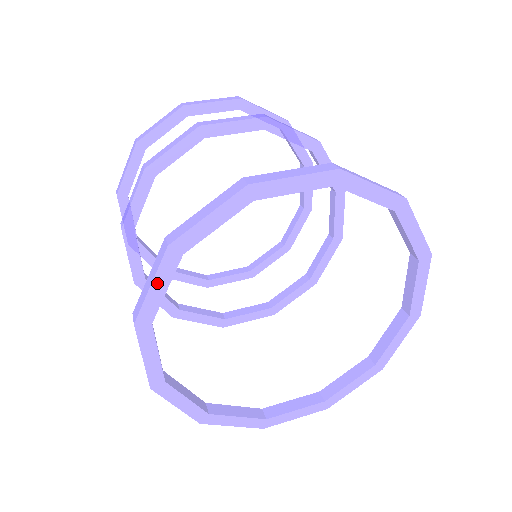
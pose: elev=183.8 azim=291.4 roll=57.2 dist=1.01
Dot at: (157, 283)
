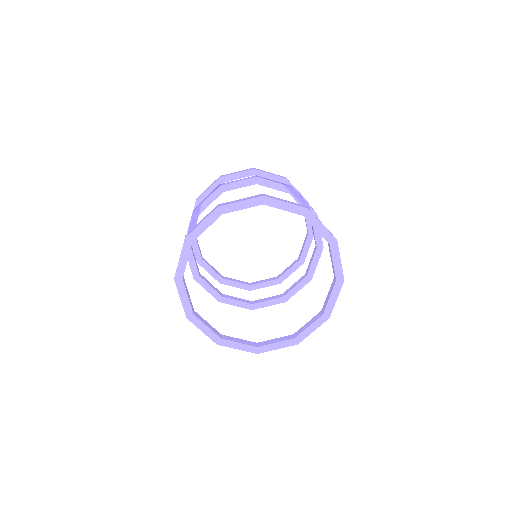
Dot at: (182, 257)
